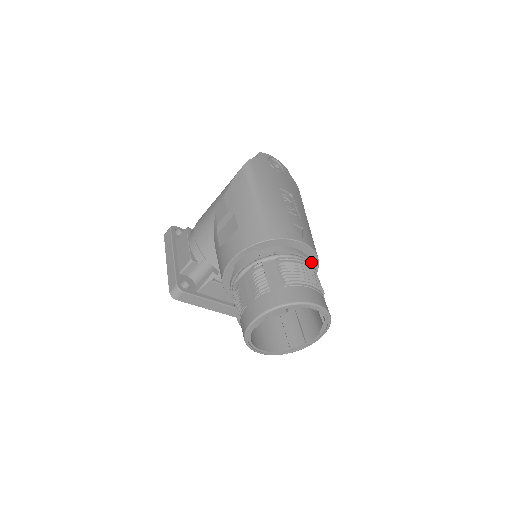
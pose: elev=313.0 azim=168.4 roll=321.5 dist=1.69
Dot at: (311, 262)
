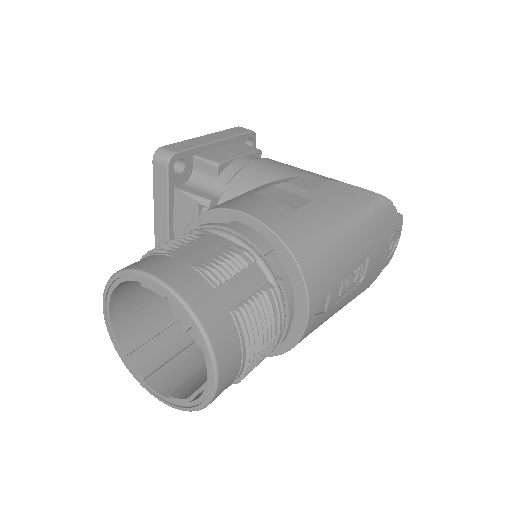
Dot at: (280, 343)
